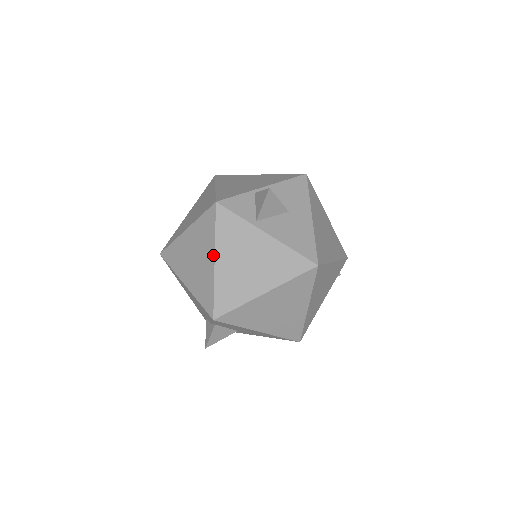
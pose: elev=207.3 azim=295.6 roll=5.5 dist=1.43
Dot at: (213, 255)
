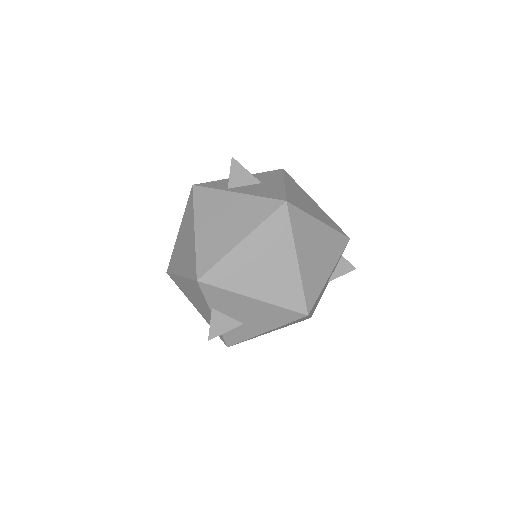
Dot at: (193, 226)
